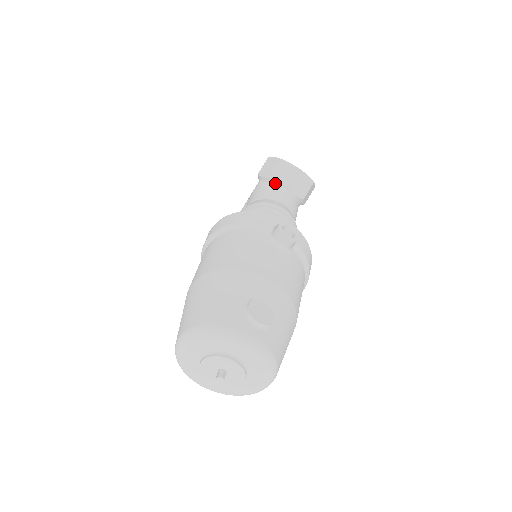
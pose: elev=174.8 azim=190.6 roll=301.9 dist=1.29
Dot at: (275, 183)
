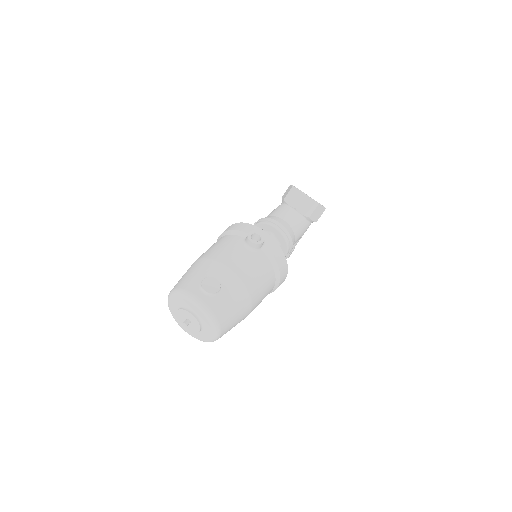
Dot at: (287, 204)
